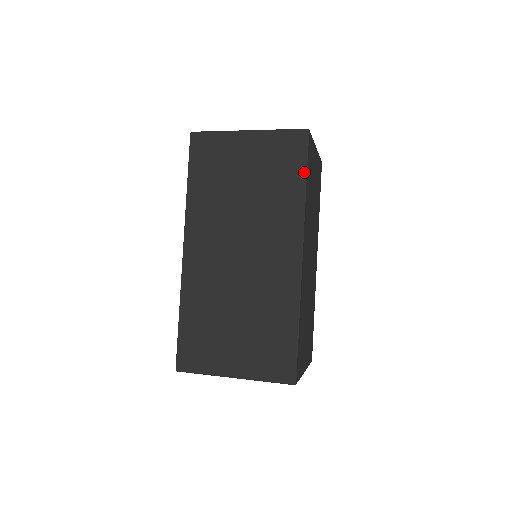
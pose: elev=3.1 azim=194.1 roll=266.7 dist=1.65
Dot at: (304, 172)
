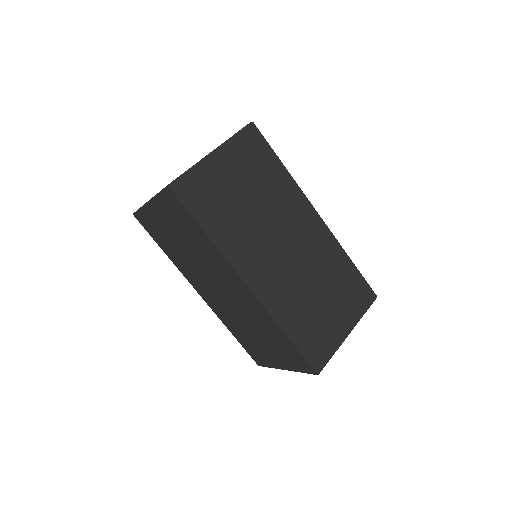
Dot at: (195, 223)
